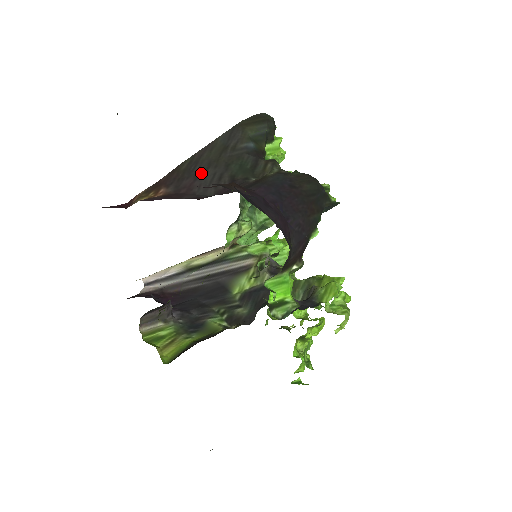
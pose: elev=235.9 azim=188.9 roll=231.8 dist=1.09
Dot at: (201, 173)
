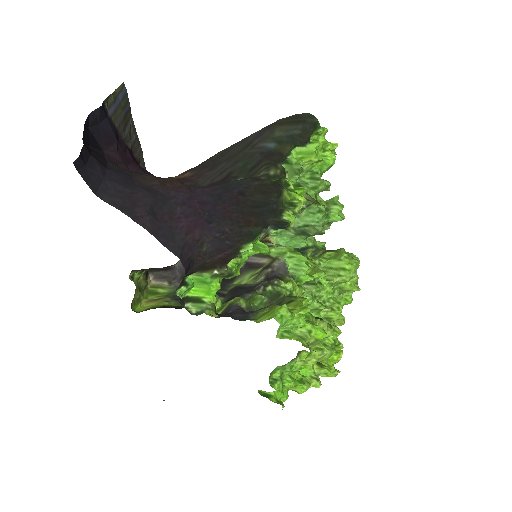
Dot at: (217, 165)
